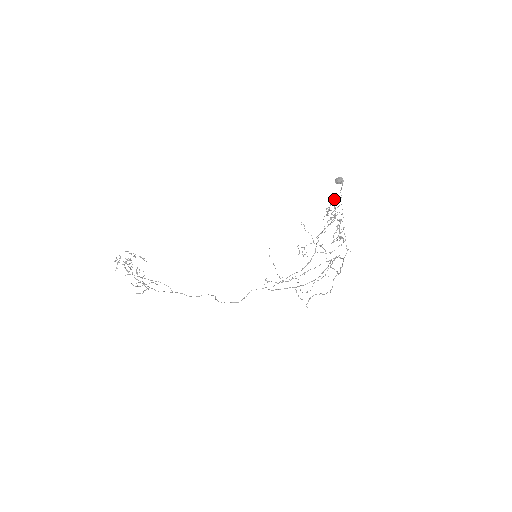
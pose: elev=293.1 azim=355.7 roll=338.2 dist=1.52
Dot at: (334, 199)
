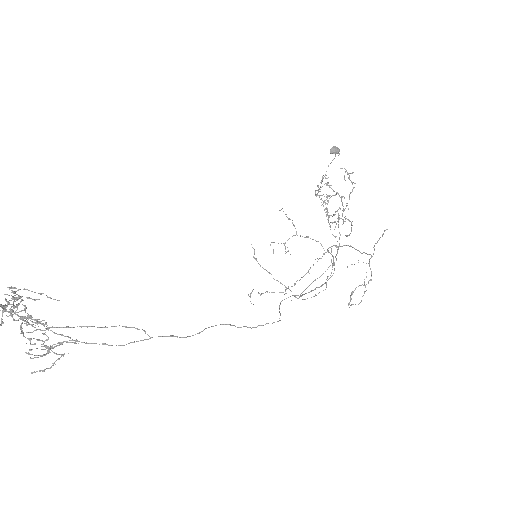
Dot at: (323, 175)
